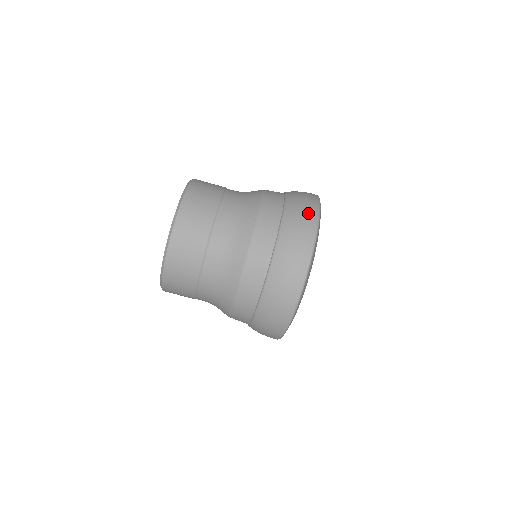
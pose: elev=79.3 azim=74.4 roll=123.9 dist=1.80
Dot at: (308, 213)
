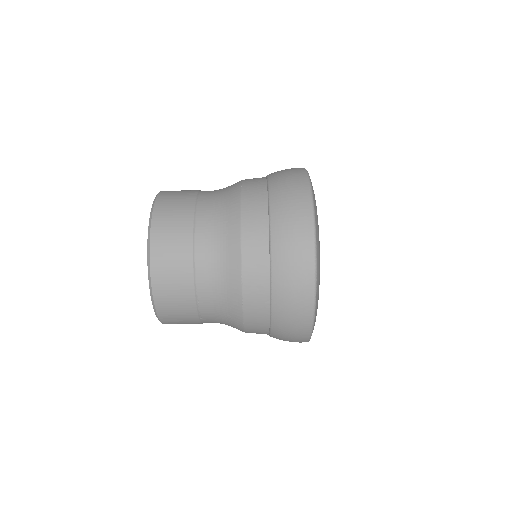
Dot at: occluded
